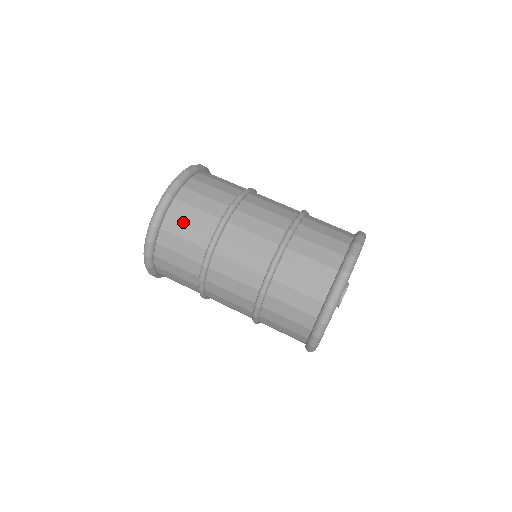
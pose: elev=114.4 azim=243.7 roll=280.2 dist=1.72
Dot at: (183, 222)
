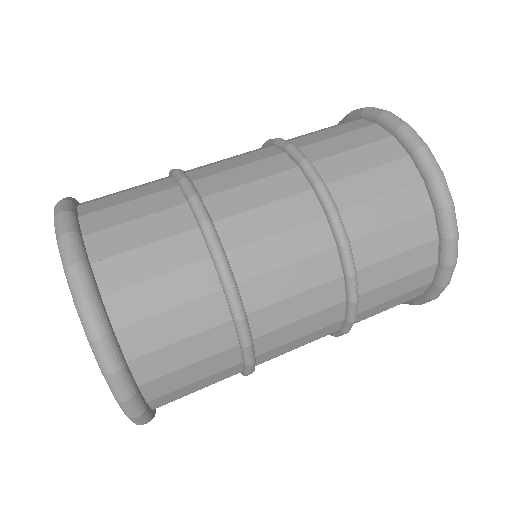
Dot at: (145, 285)
